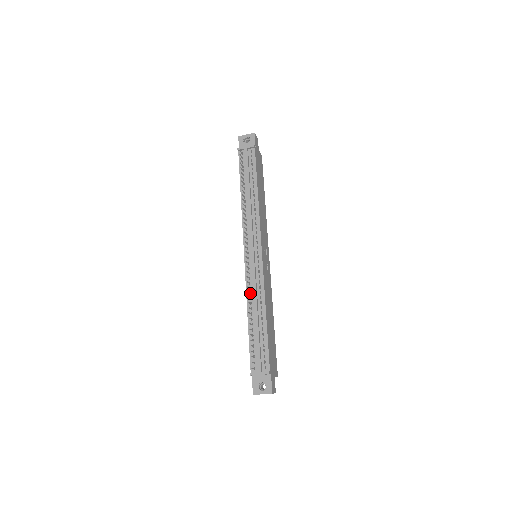
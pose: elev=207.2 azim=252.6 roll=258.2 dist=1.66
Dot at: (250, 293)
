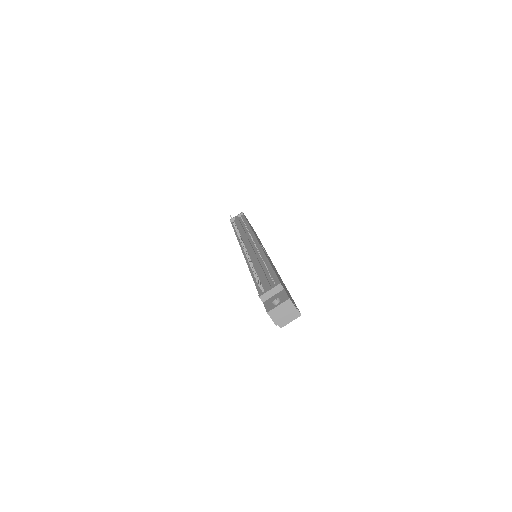
Dot at: occluded
